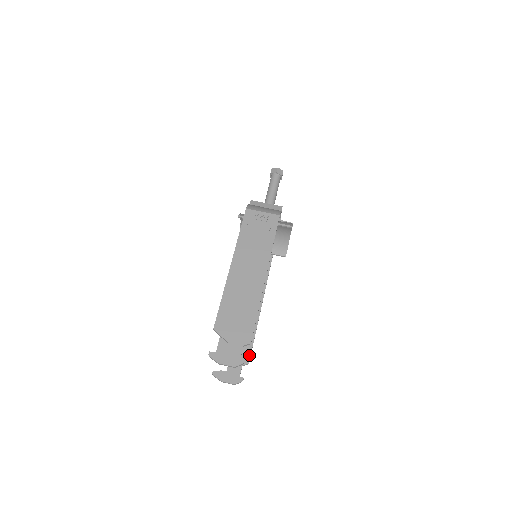
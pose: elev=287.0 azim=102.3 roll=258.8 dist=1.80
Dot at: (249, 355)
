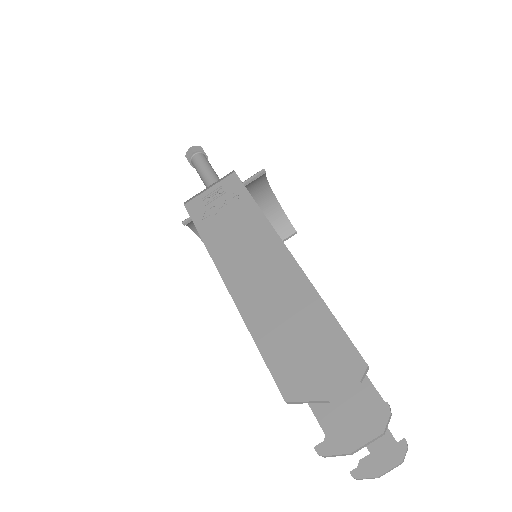
Dot at: (377, 396)
